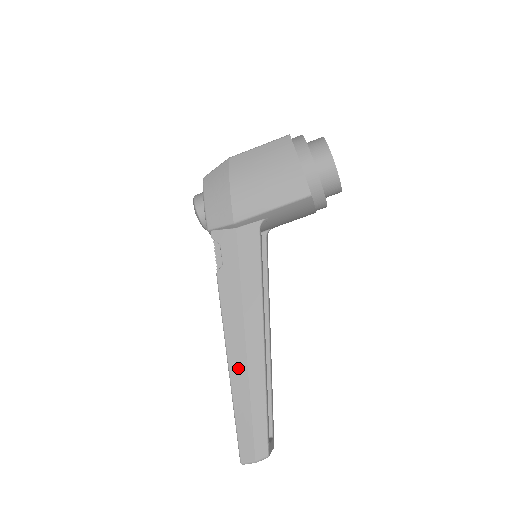
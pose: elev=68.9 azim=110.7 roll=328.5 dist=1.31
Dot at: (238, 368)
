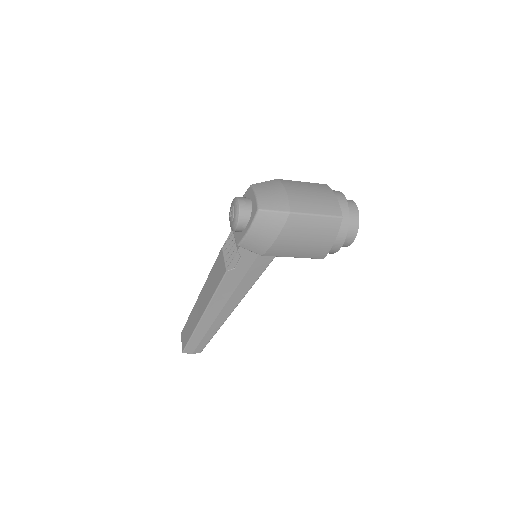
Dot at: (208, 319)
